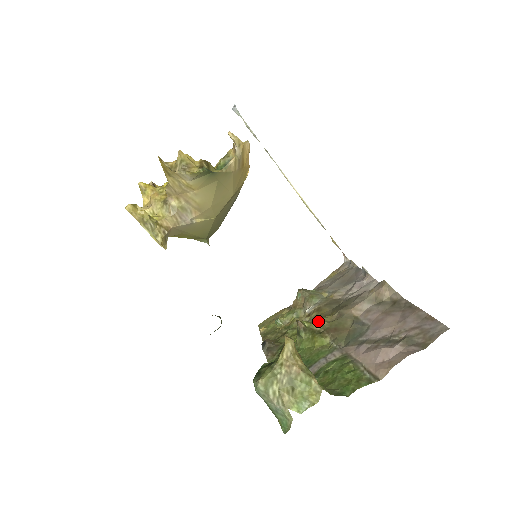
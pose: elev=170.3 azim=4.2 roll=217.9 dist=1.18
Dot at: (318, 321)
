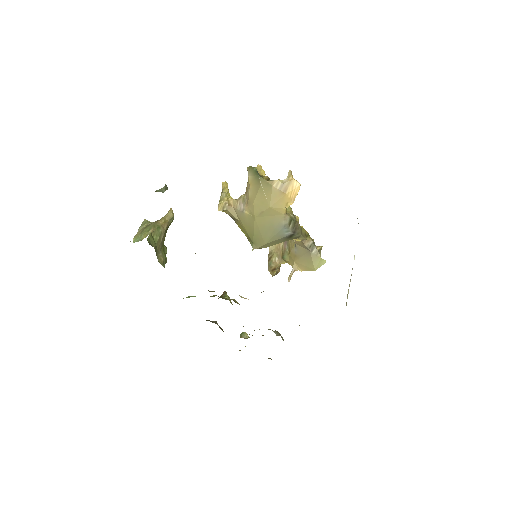
Dot at: occluded
